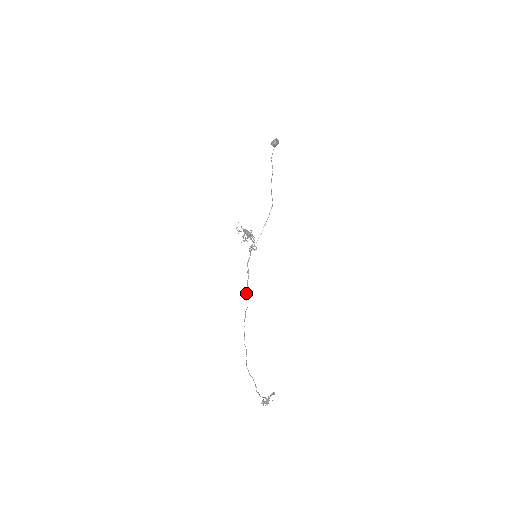
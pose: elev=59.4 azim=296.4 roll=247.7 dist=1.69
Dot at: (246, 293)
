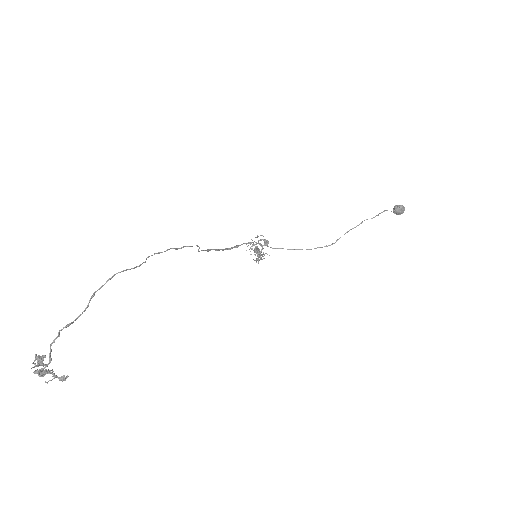
Dot at: occluded
